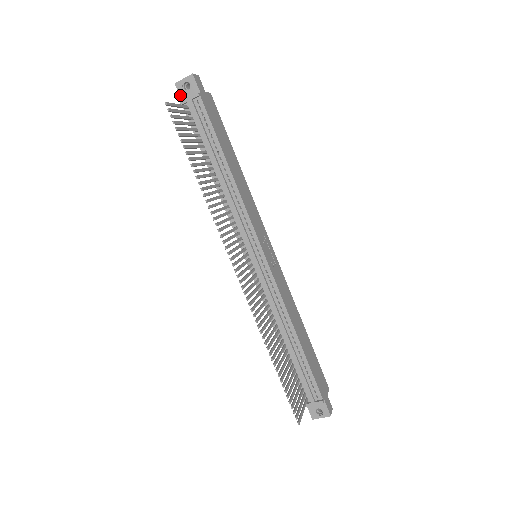
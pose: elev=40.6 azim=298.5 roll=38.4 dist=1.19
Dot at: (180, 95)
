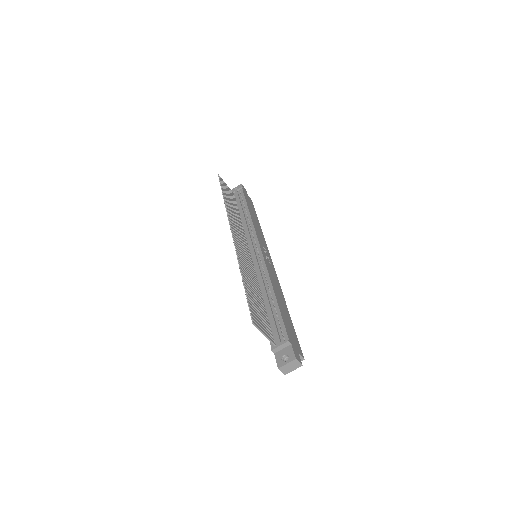
Dot at: occluded
